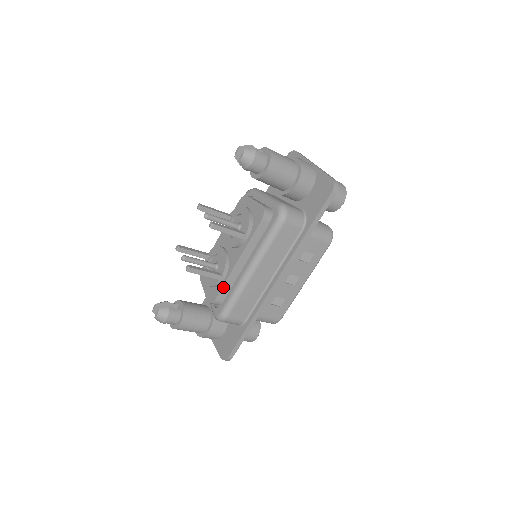
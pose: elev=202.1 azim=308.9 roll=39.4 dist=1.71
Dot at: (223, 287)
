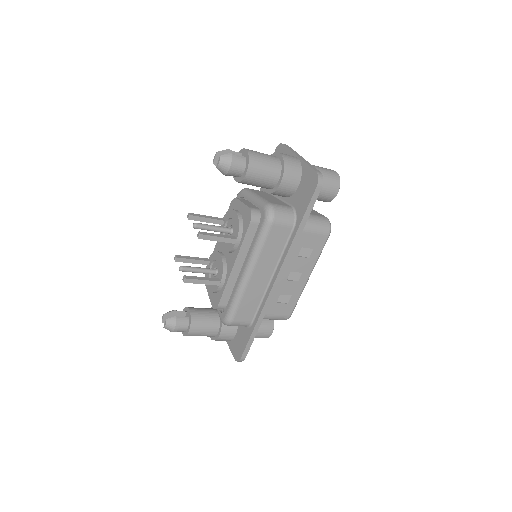
Dot at: (224, 292)
